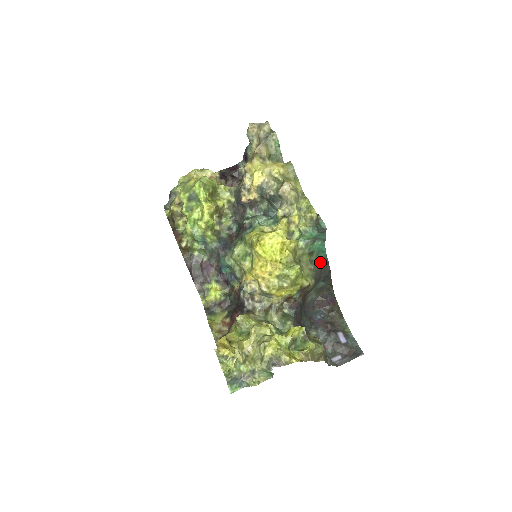
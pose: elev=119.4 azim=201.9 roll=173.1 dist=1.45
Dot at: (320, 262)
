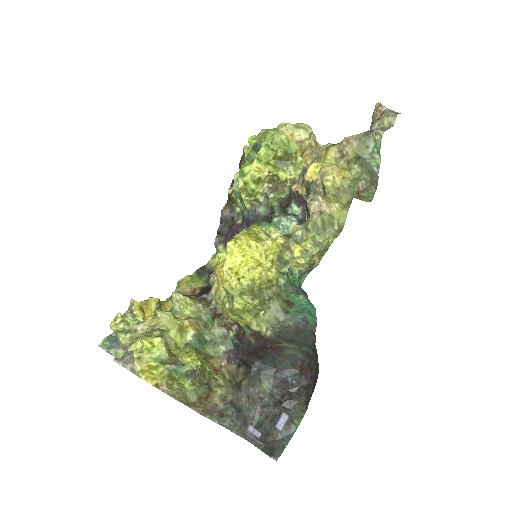
Dot at: (301, 323)
